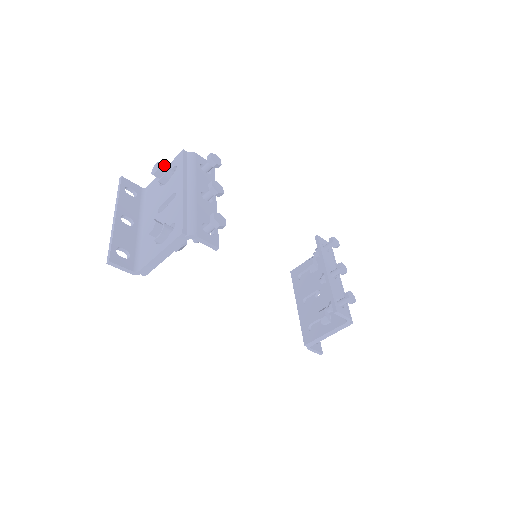
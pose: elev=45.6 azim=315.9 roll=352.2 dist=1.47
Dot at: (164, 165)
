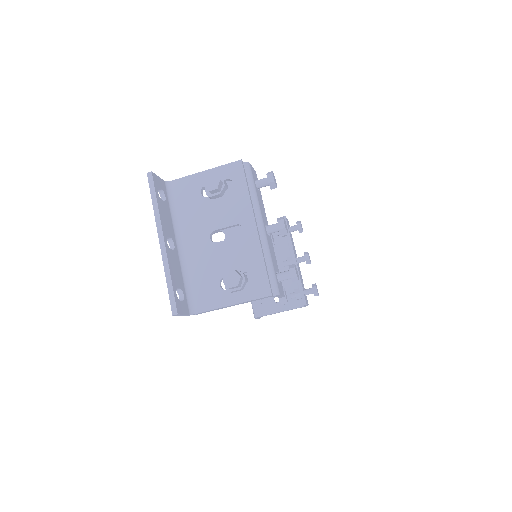
Dot at: occluded
